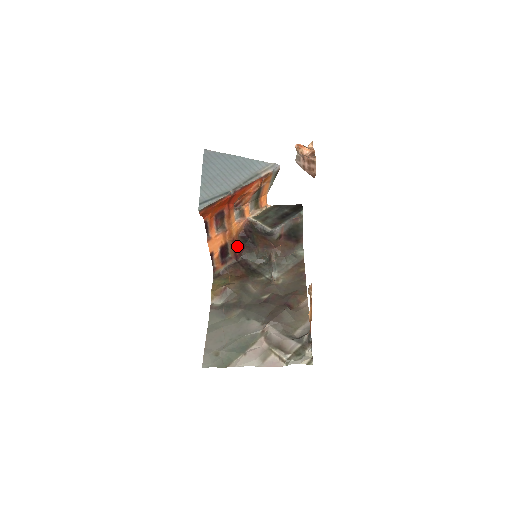
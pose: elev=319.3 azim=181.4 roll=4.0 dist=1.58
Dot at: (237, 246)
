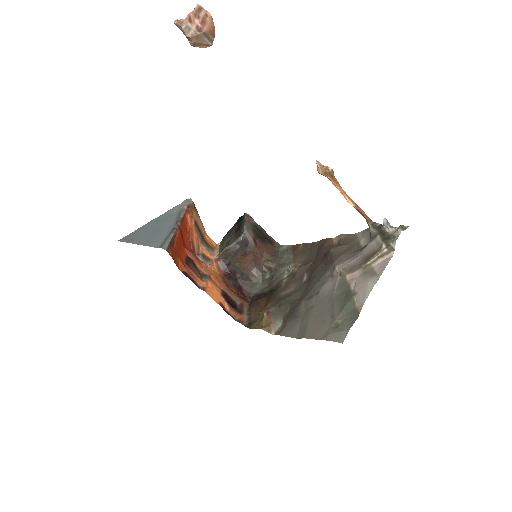
Dot at: (234, 289)
